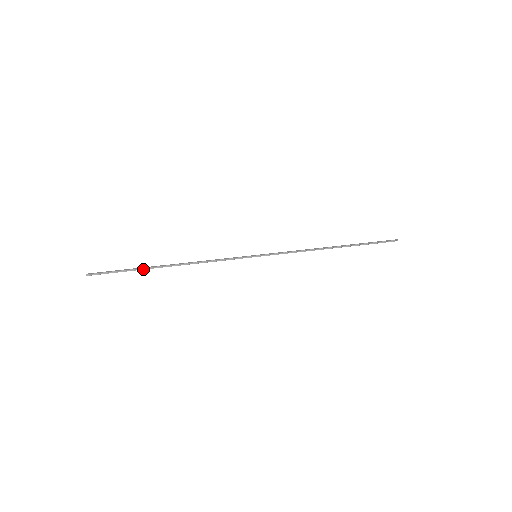
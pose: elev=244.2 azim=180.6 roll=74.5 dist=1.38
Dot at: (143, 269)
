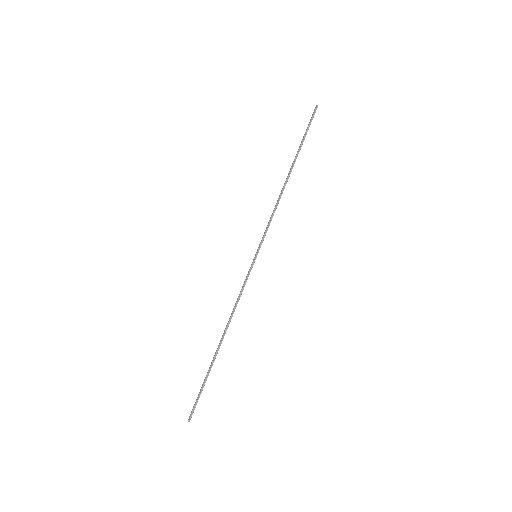
Dot at: occluded
